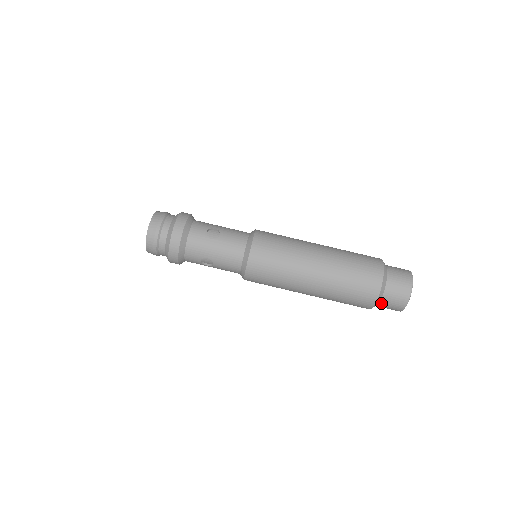
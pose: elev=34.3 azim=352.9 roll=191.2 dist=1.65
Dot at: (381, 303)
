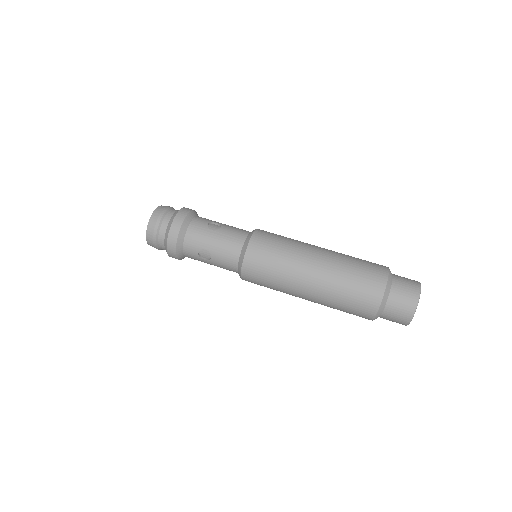
Dot at: (386, 311)
